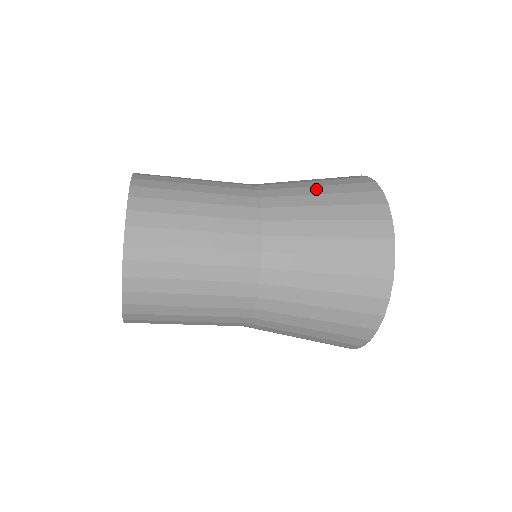
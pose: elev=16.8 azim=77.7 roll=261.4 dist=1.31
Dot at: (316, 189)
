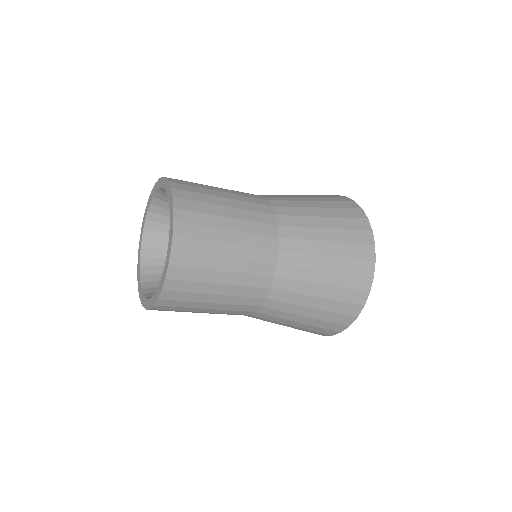
Dot at: (318, 211)
